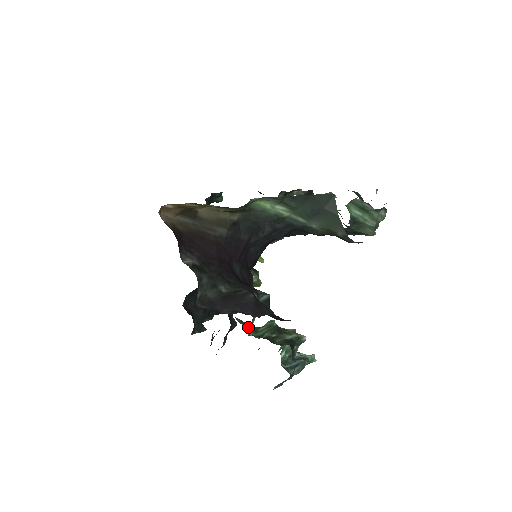
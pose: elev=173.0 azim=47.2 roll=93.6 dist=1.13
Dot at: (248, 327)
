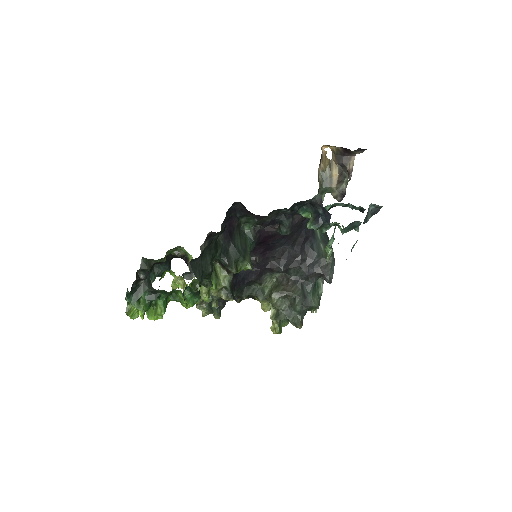
Dot at: occluded
